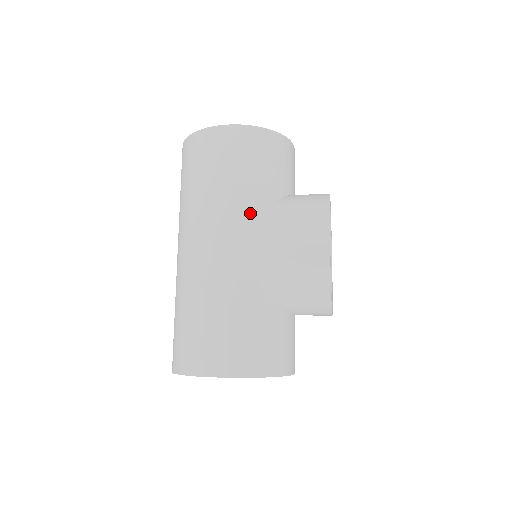
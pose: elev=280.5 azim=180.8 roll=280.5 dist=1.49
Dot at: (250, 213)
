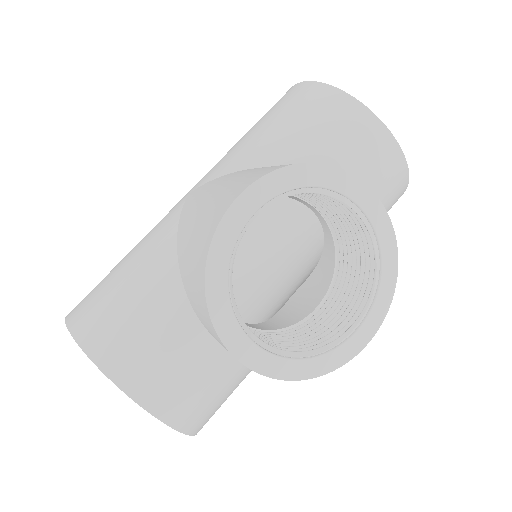
Dot at: (236, 168)
